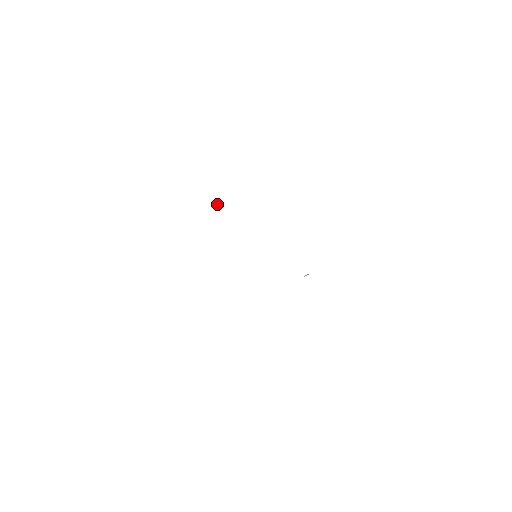
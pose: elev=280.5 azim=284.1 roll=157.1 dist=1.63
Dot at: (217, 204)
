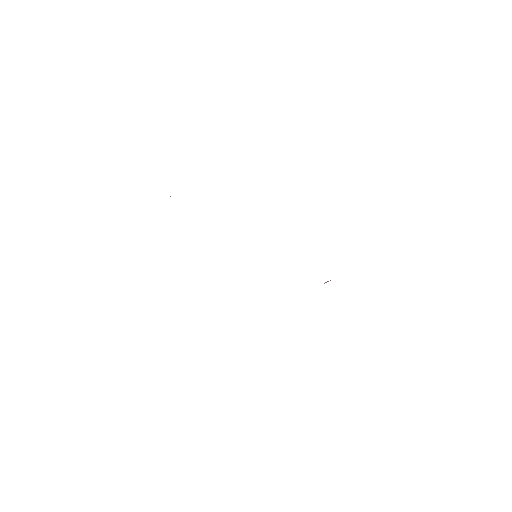
Dot at: occluded
